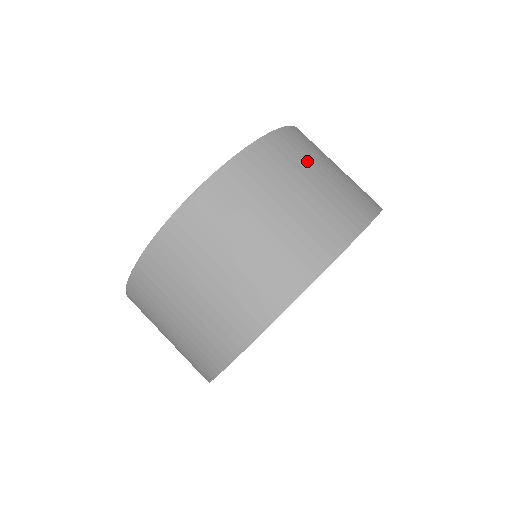
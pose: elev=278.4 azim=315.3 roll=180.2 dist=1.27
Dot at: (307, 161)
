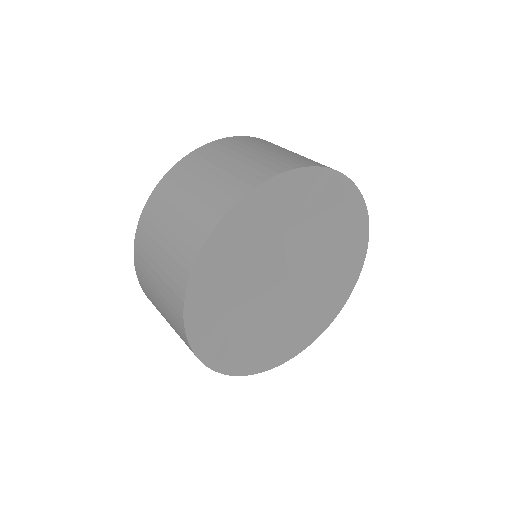
Dot at: occluded
